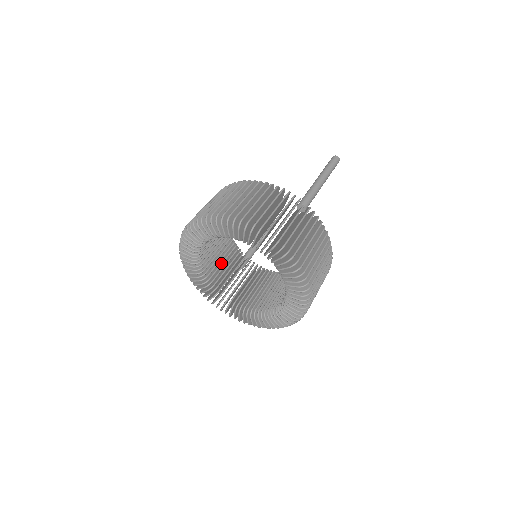
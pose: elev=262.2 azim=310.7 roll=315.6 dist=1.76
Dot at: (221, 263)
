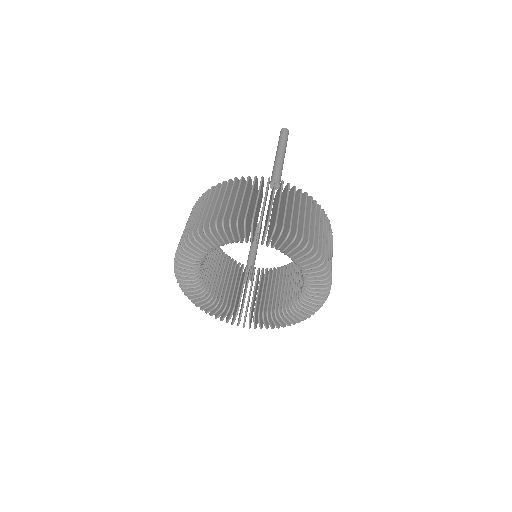
Dot at: (227, 282)
